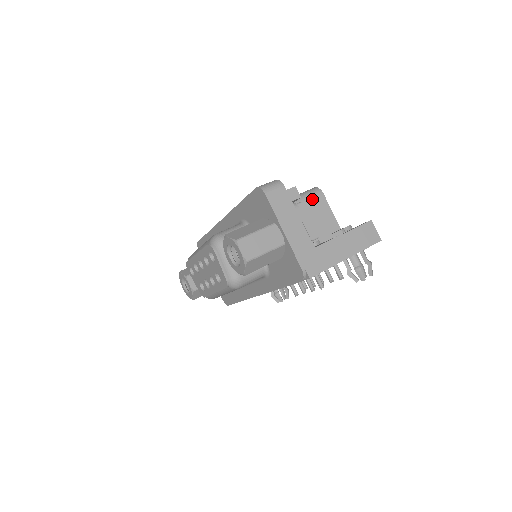
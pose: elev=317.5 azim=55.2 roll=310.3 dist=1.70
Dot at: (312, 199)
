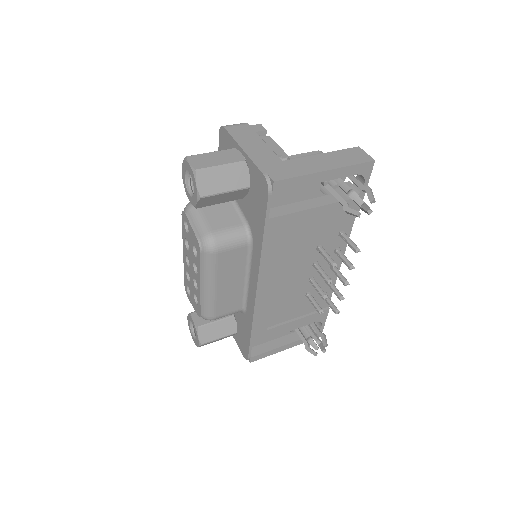
Dot at: occluded
